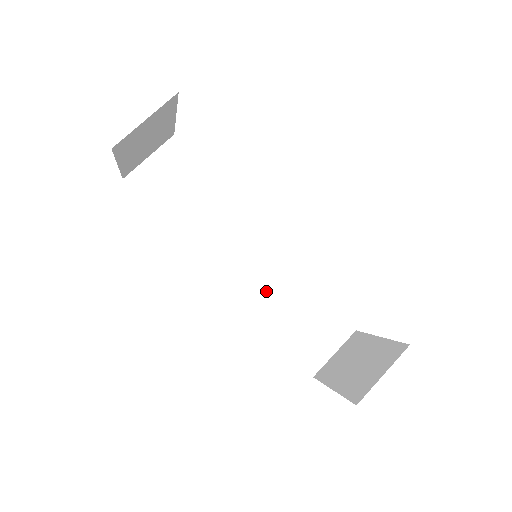
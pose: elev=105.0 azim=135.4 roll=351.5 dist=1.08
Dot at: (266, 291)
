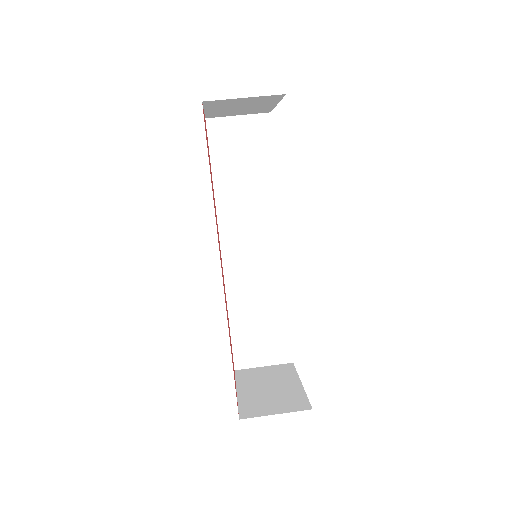
Dot at: (249, 283)
